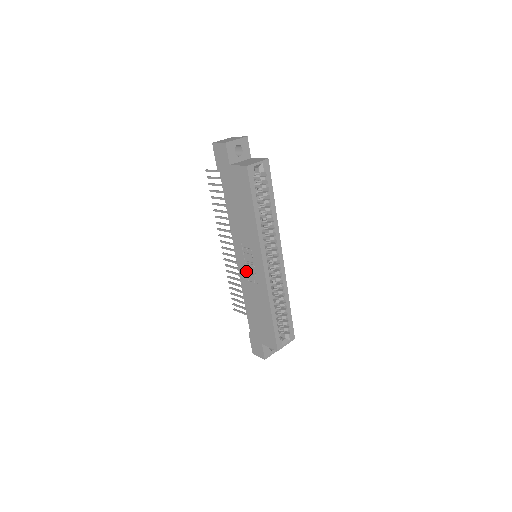
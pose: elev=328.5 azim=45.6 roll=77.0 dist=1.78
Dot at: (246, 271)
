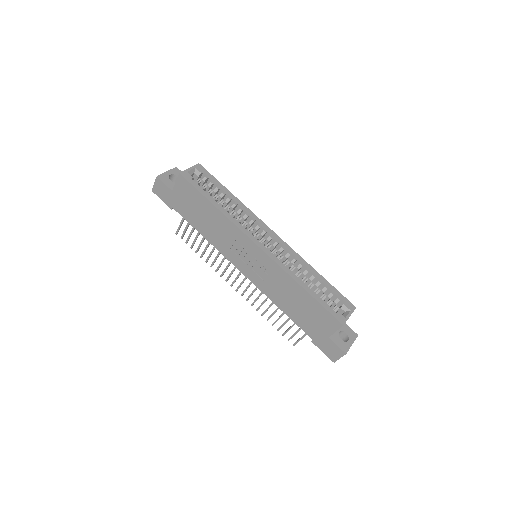
Dot at: (255, 273)
